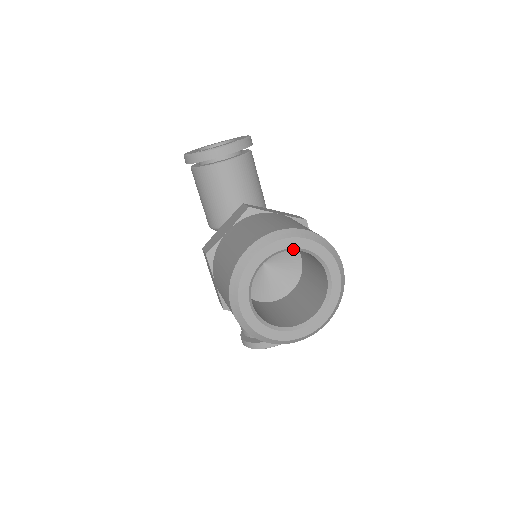
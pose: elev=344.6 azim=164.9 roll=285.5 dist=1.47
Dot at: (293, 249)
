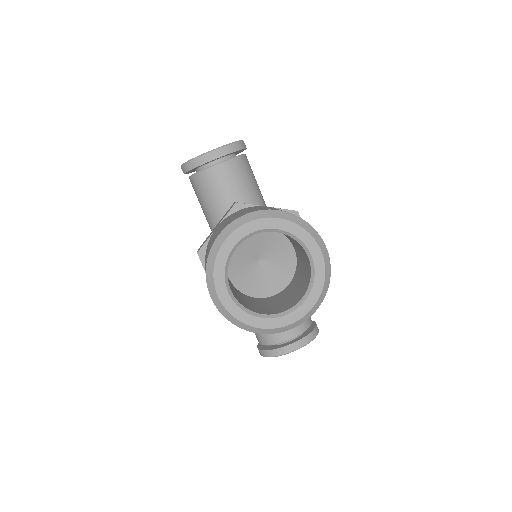
Dot at: (267, 230)
